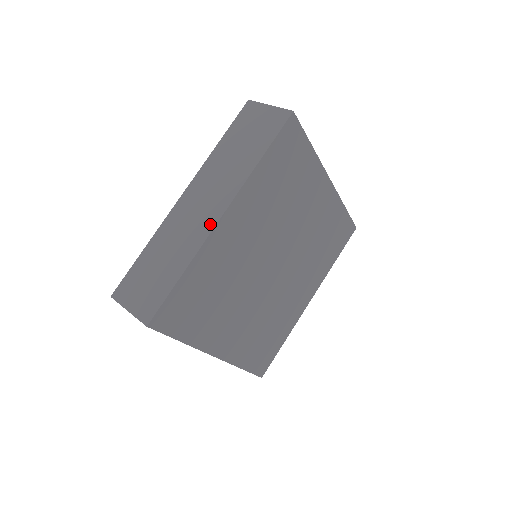
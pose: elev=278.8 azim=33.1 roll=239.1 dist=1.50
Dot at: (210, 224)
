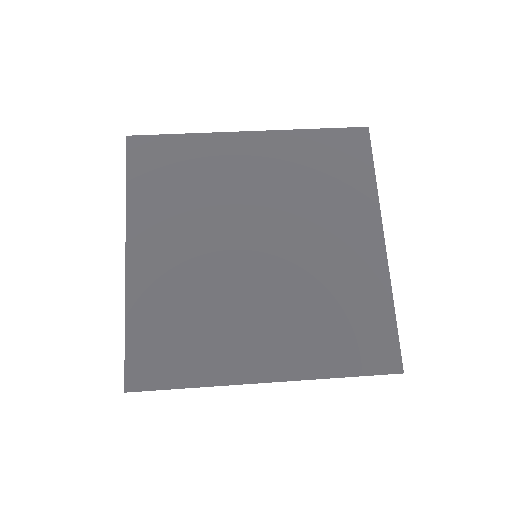
Dot at: occluded
